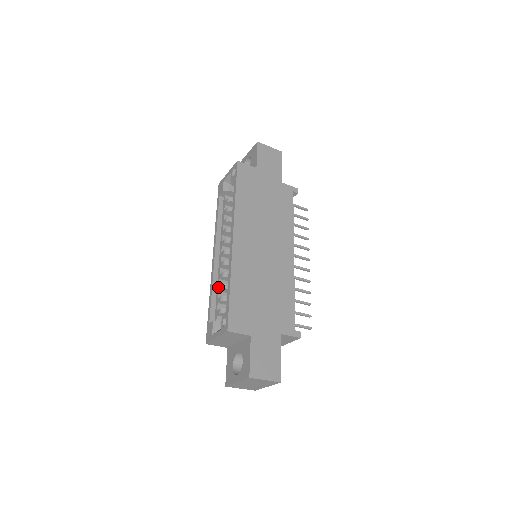
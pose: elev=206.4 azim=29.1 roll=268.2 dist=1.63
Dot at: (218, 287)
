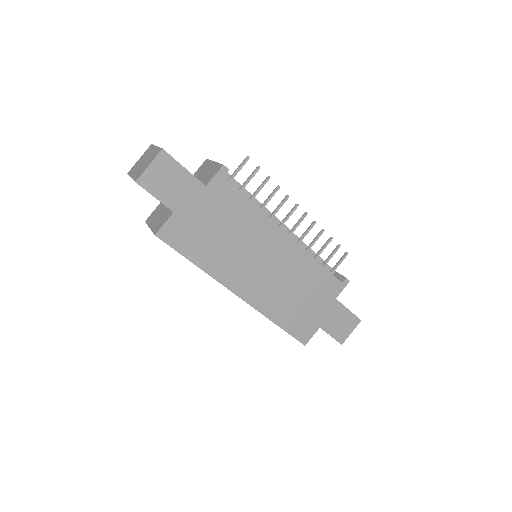
Dot at: occluded
